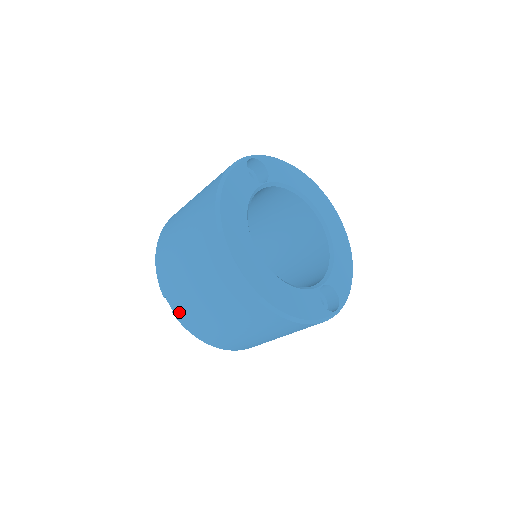
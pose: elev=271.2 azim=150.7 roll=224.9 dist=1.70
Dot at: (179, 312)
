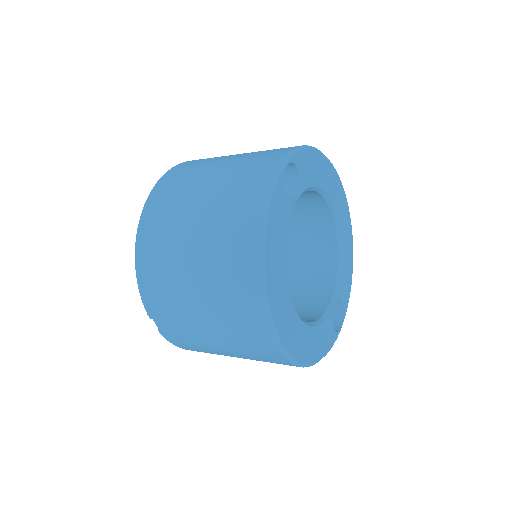
Dot at: (171, 336)
